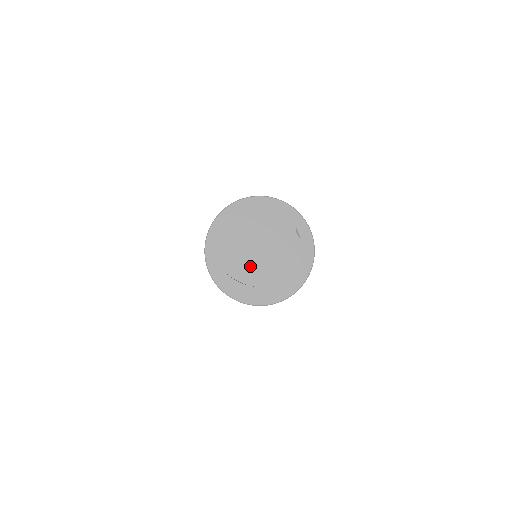
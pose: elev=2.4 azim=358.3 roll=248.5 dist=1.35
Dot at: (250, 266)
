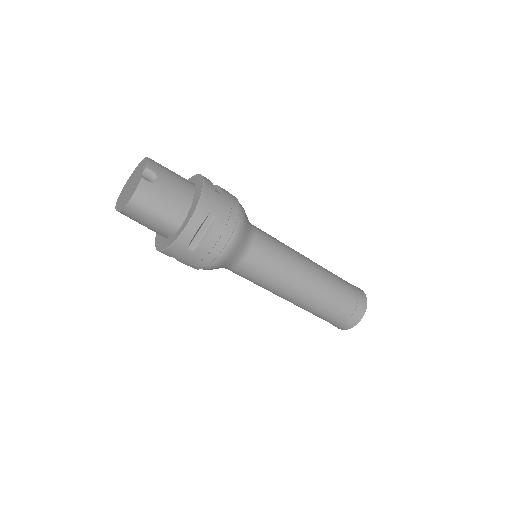
Dot at: (122, 198)
